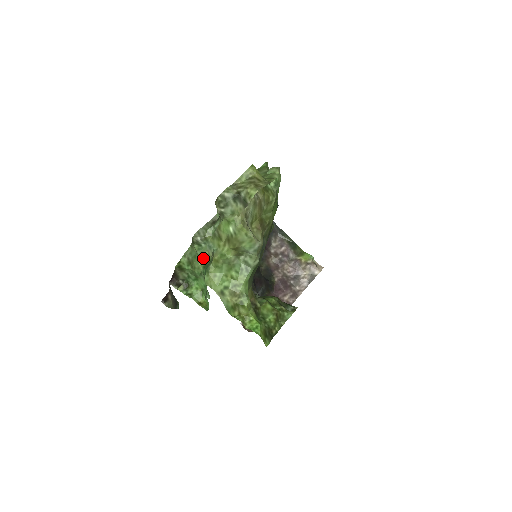
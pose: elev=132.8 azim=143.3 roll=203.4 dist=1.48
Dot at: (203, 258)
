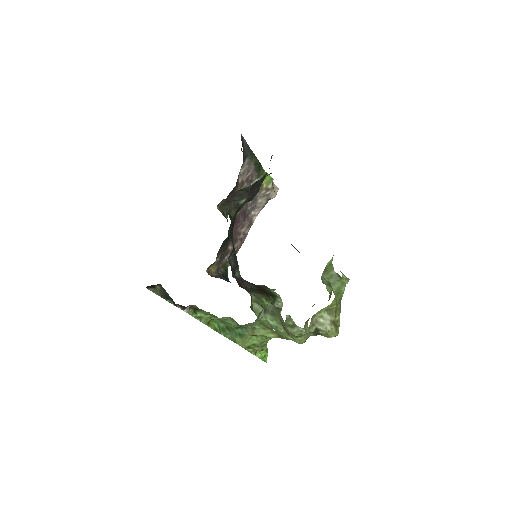
Dot at: occluded
